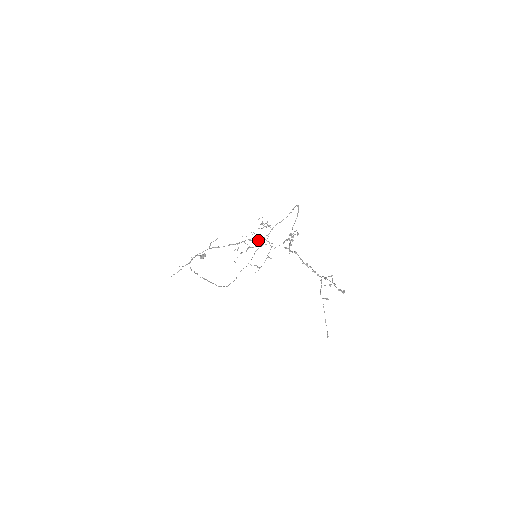
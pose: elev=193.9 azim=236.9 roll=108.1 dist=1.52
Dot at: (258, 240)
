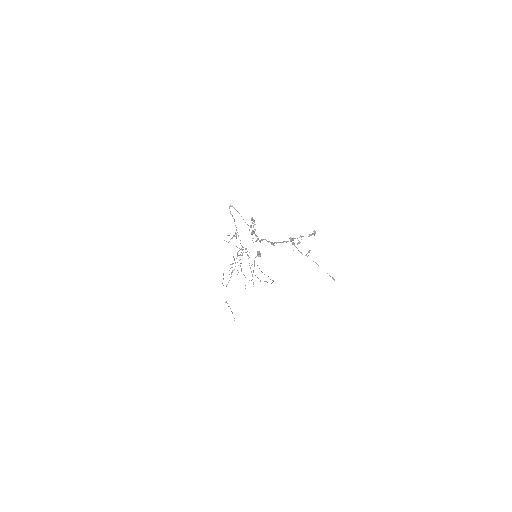
Dot at: (232, 264)
